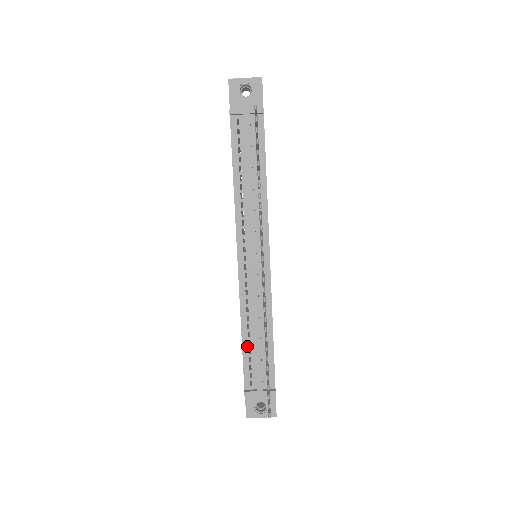
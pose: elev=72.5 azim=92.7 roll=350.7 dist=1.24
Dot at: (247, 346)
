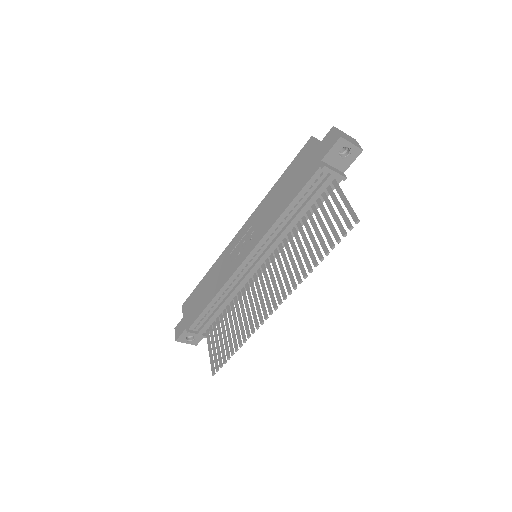
Dot at: (210, 308)
